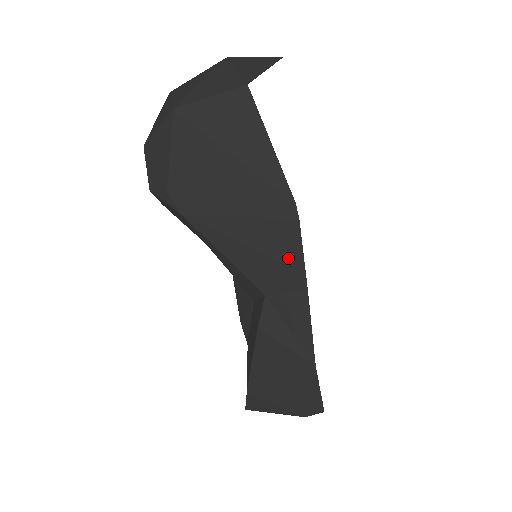
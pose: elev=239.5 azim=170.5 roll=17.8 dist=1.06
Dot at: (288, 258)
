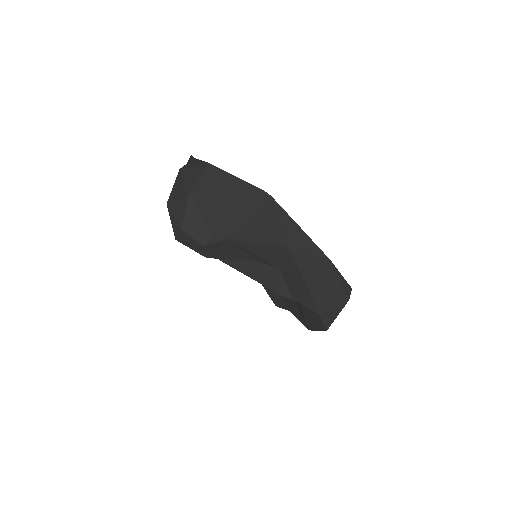
Dot at: (281, 218)
